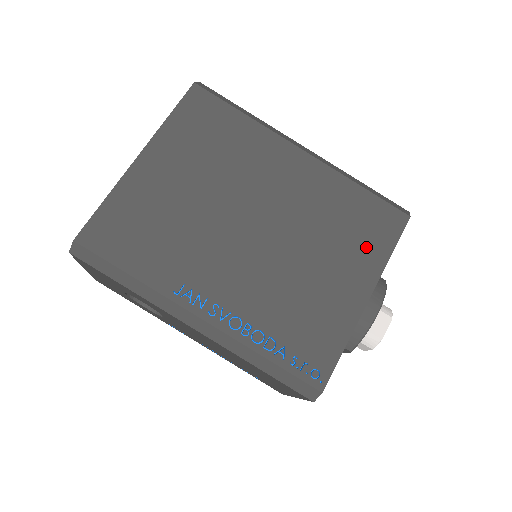
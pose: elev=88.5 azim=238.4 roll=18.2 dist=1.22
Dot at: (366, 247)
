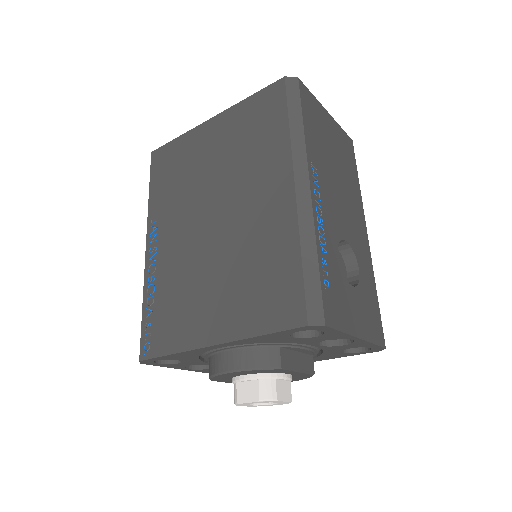
Dot at: (250, 308)
